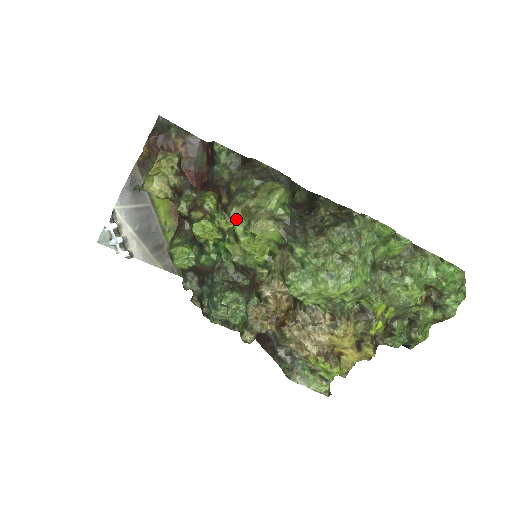
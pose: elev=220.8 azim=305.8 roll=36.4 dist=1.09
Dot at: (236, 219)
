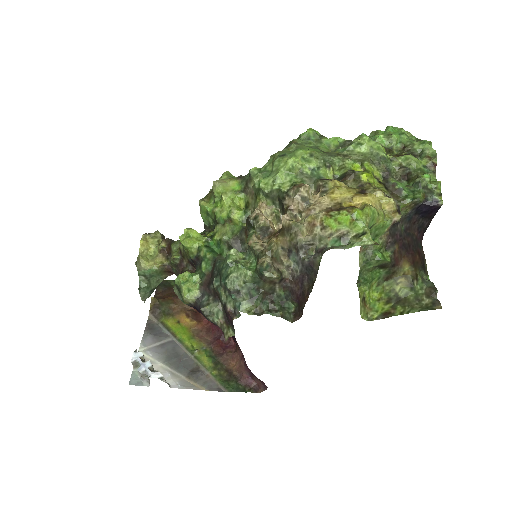
Dot at: (204, 202)
